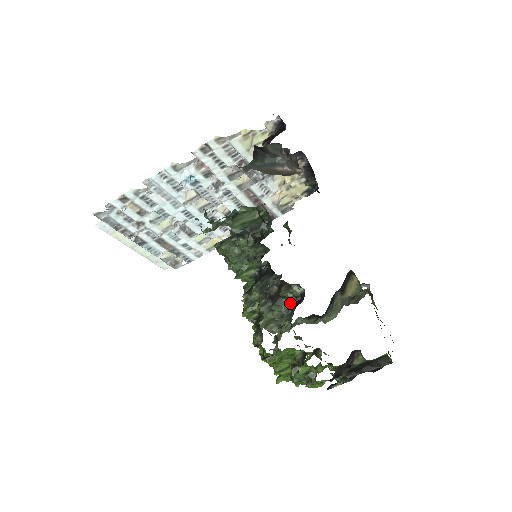
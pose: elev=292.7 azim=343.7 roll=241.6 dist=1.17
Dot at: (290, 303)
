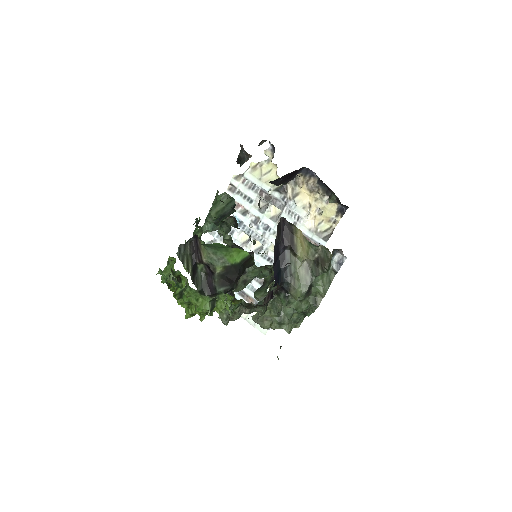
Dot at: occluded
